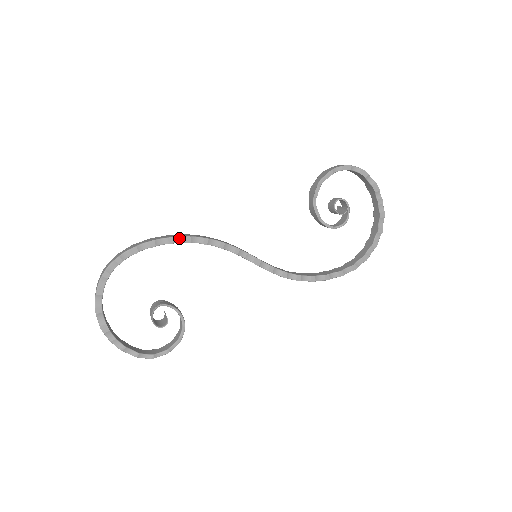
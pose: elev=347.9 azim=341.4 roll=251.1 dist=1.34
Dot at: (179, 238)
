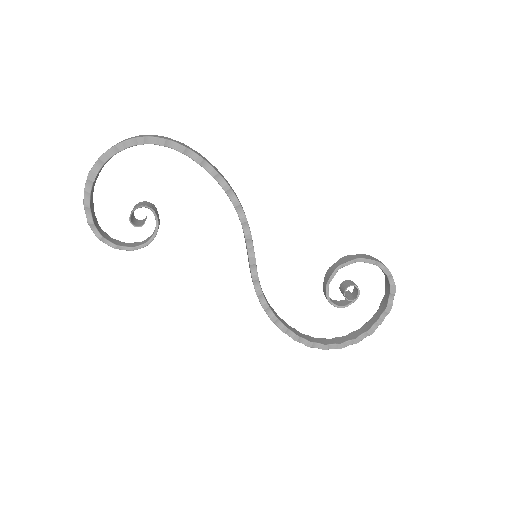
Dot at: (221, 179)
